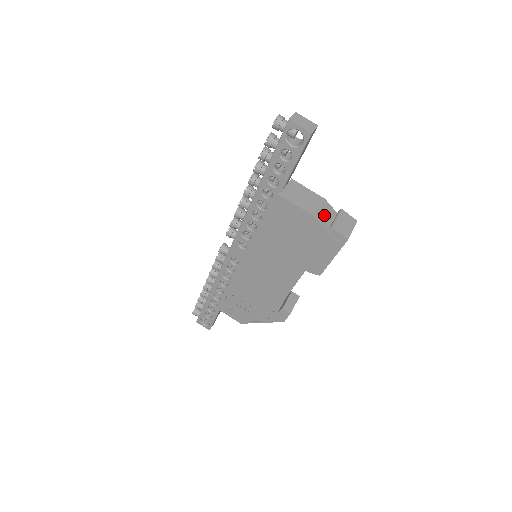
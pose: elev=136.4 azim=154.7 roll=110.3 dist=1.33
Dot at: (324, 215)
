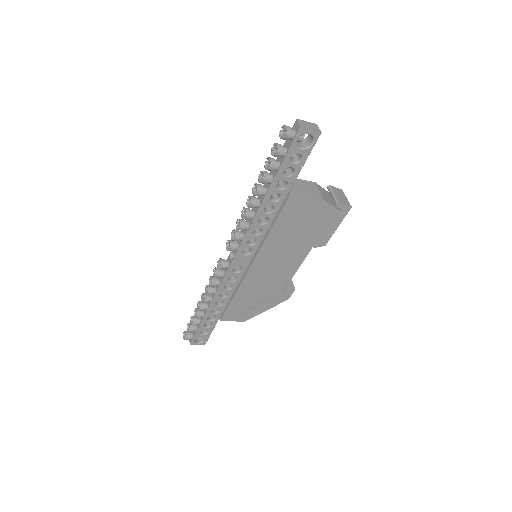
Dot at: (325, 196)
